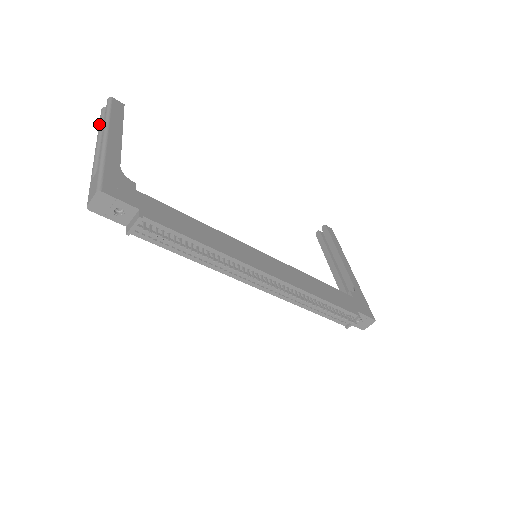
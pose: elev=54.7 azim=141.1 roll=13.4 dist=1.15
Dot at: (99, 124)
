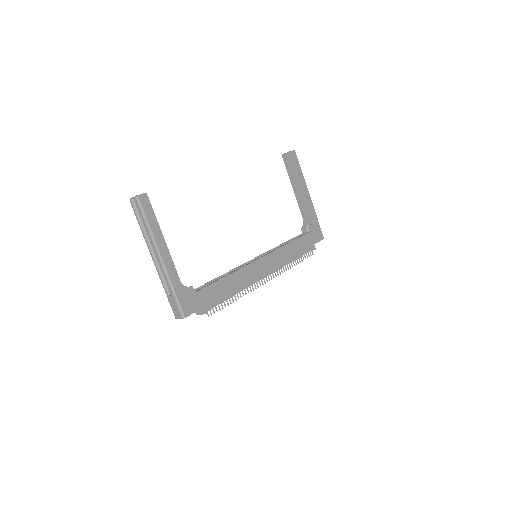
Dot at: (140, 226)
